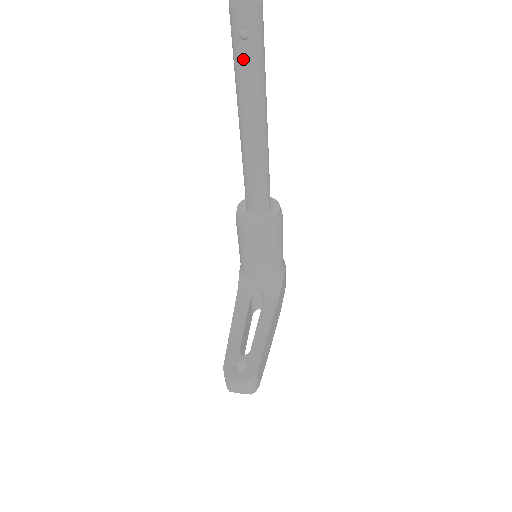
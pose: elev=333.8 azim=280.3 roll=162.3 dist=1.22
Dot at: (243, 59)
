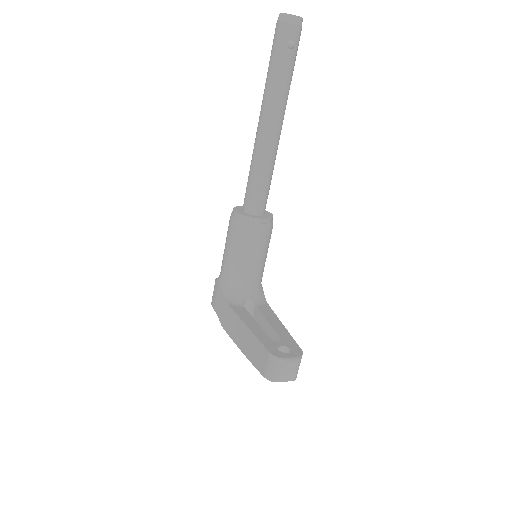
Dot at: (285, 64)
